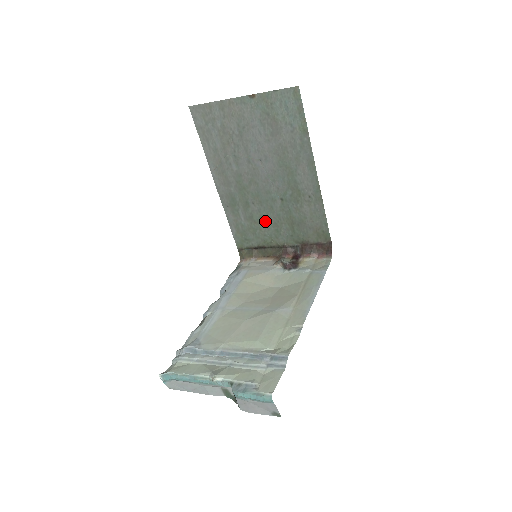
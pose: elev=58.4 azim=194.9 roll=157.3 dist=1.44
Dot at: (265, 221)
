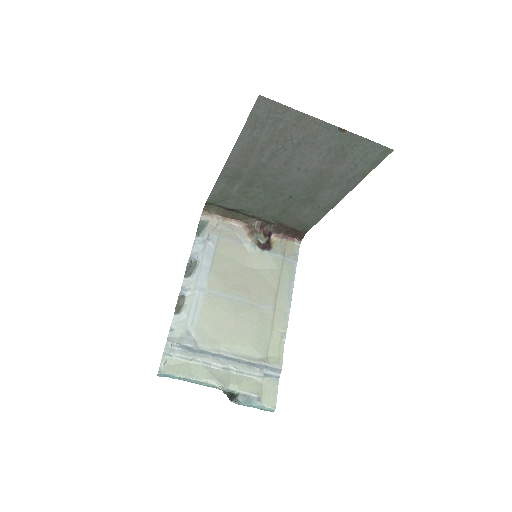
Dot at: (258, 200)
